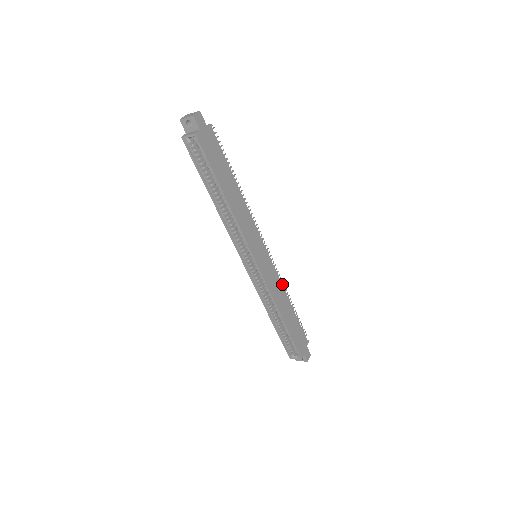
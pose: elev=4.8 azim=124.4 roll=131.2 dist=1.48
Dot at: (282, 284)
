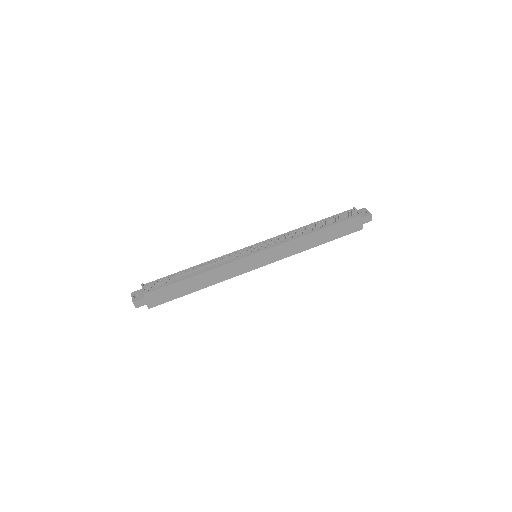
Dot at: (295, 232)
